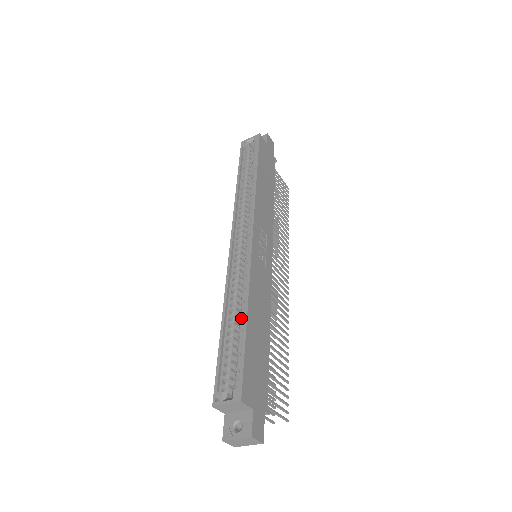
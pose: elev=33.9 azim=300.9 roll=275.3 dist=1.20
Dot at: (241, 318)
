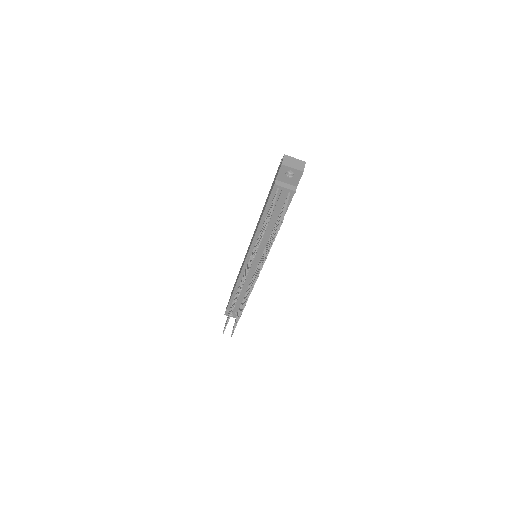
Dot at: occluded
